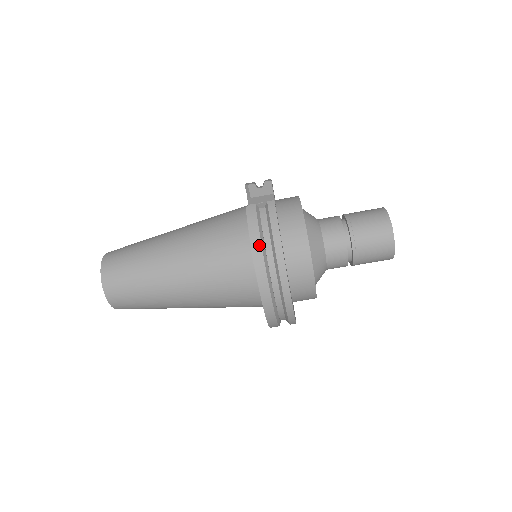
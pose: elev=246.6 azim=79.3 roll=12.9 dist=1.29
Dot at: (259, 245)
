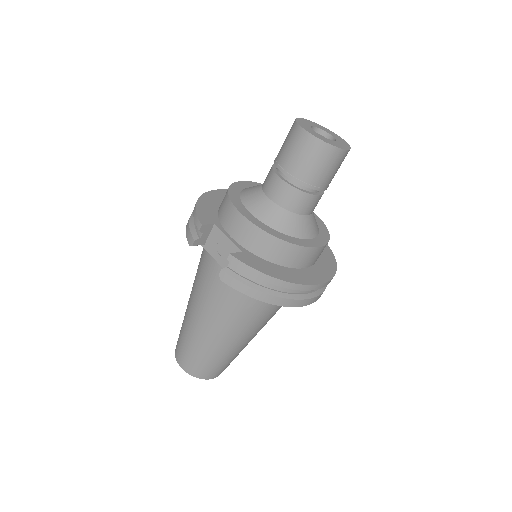
Dot at: (263, 295)
